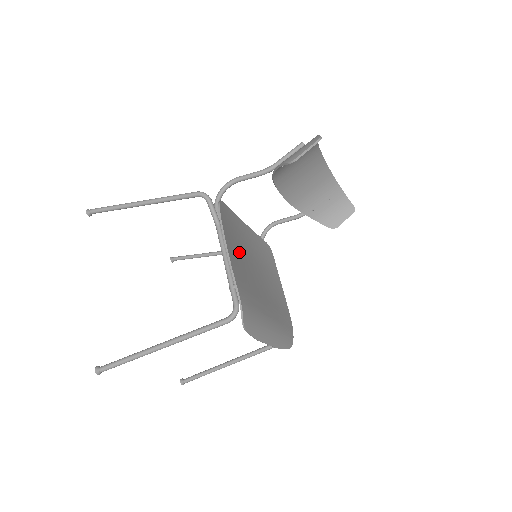
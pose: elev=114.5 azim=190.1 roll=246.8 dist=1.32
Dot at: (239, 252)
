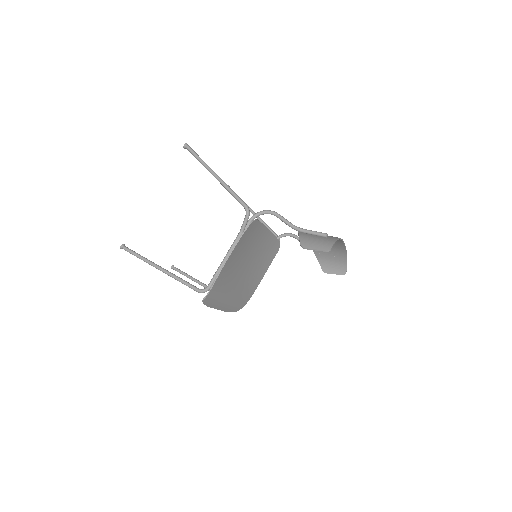
Dot at: (242, 254)
